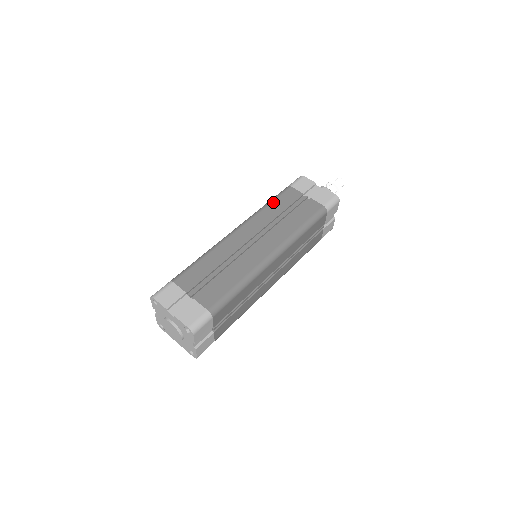
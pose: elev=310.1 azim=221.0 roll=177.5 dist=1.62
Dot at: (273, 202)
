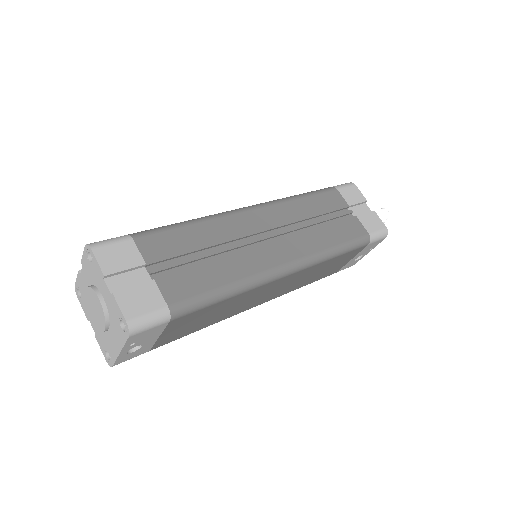
Dot at: occluded
